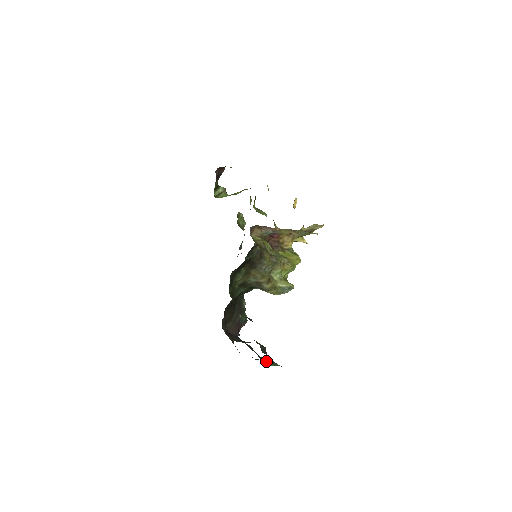
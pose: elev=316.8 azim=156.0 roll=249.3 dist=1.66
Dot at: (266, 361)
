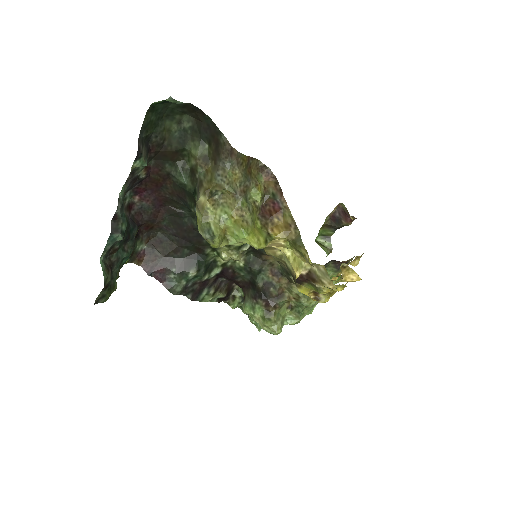
Dot at: (109, 265)
